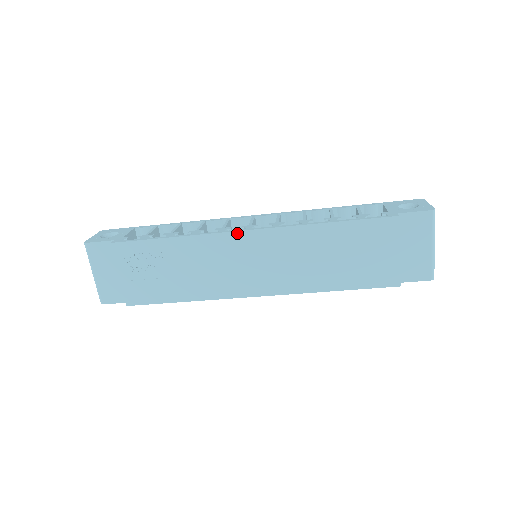
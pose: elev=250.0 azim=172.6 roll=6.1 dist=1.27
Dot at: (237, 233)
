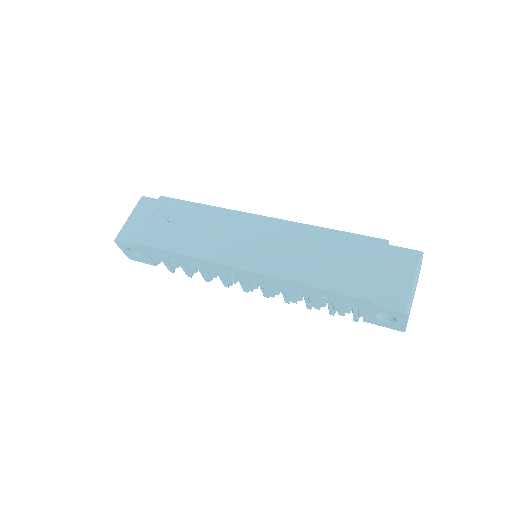
Dot at: (253, 215)
